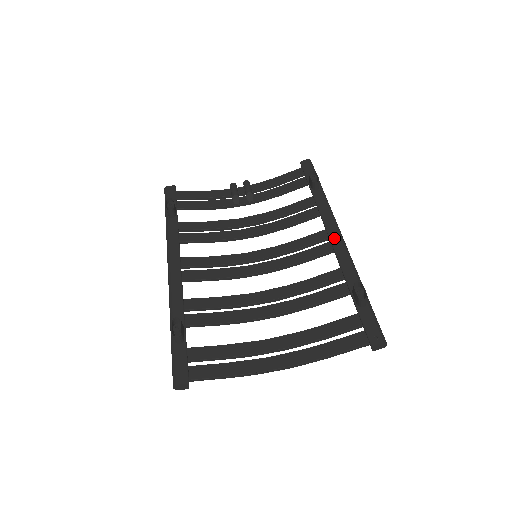
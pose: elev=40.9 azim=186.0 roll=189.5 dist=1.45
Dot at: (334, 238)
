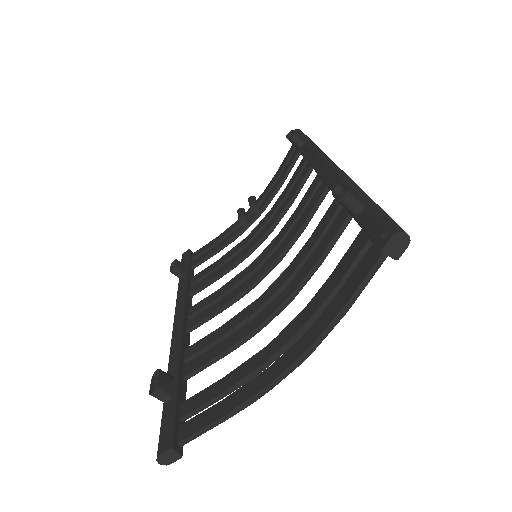
Dot at: (322, 171)
